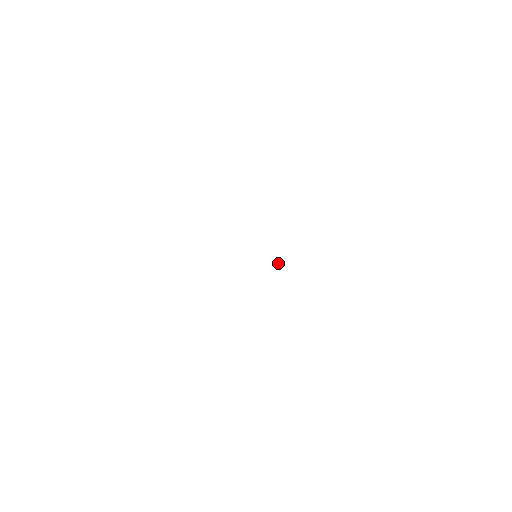
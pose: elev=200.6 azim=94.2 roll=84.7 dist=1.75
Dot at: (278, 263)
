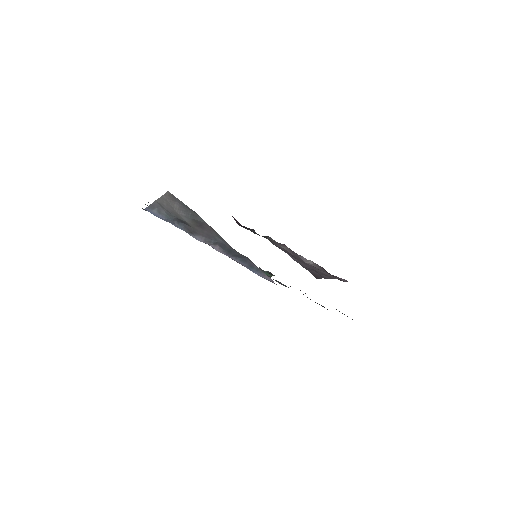
Dot at: occluded
